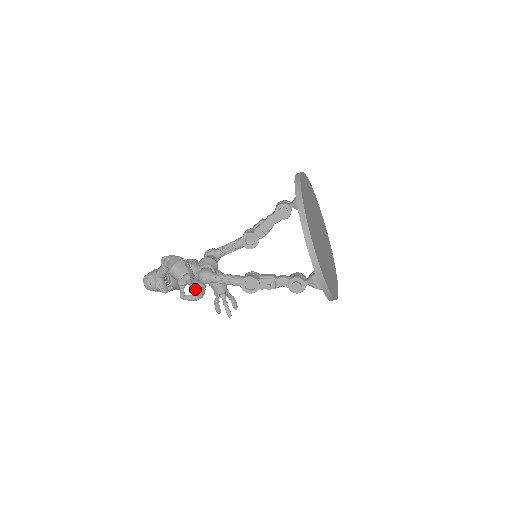
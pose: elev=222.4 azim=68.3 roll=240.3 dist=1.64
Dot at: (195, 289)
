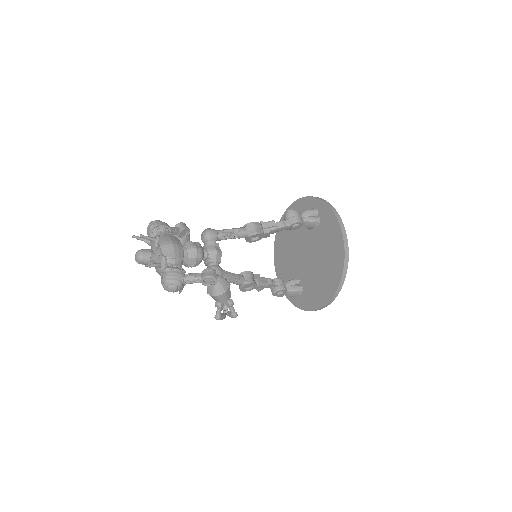
Dot at: occluded
